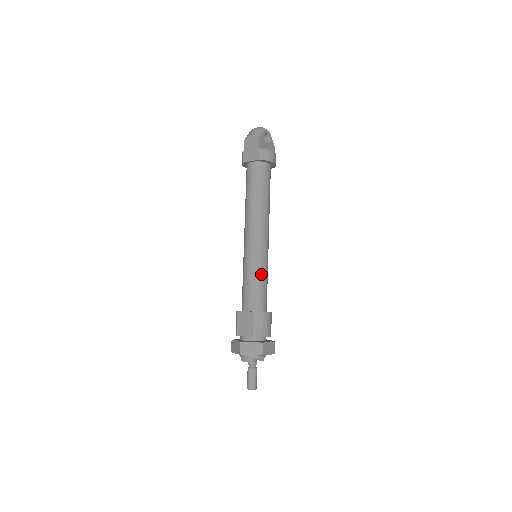
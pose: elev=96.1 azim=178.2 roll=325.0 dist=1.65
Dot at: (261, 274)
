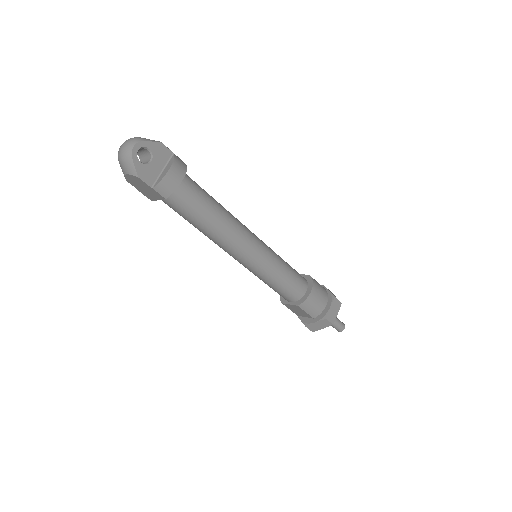
Dot at: (276, 275)
